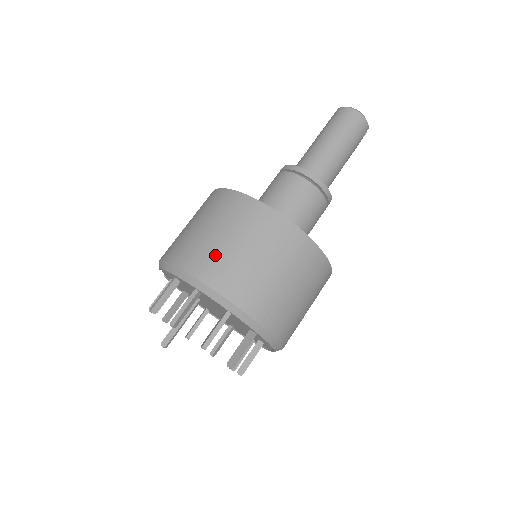
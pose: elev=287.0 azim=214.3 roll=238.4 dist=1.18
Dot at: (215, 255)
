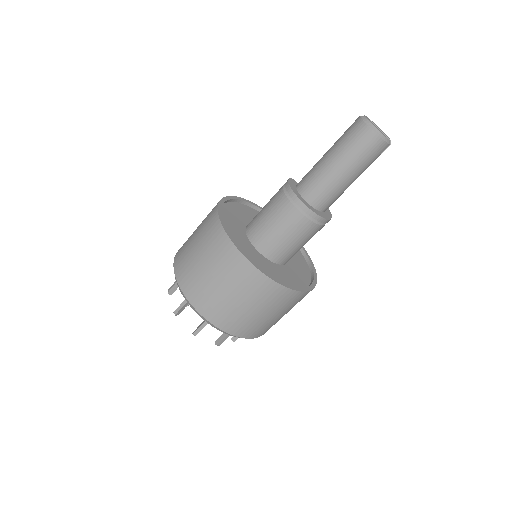
Dot at: (198, 282)
